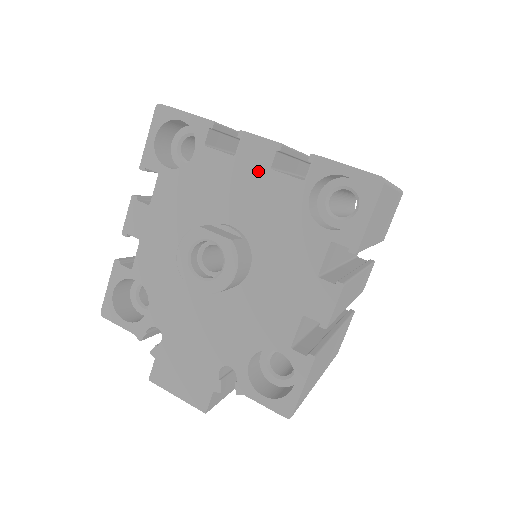
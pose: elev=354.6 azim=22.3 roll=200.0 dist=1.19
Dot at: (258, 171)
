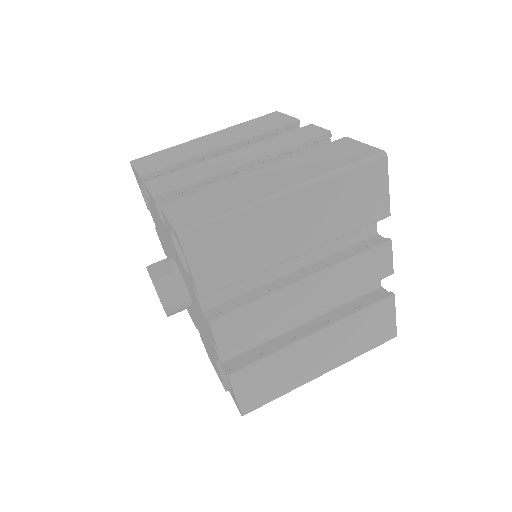
Dot at: (159, 218)
